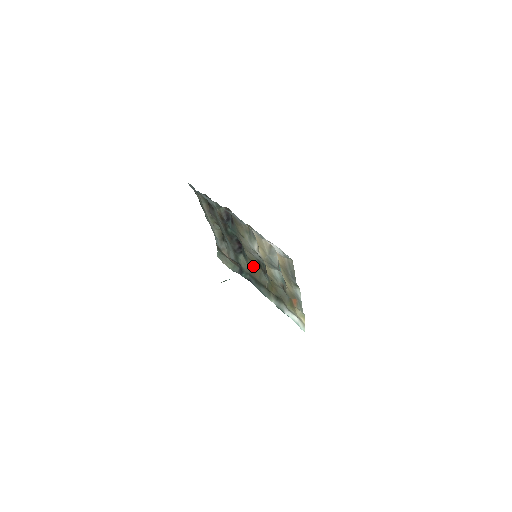
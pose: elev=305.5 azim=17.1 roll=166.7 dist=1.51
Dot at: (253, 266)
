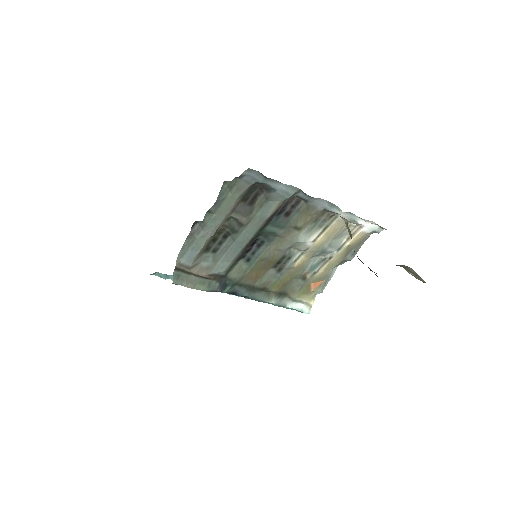
Dot at: (259, 269)
